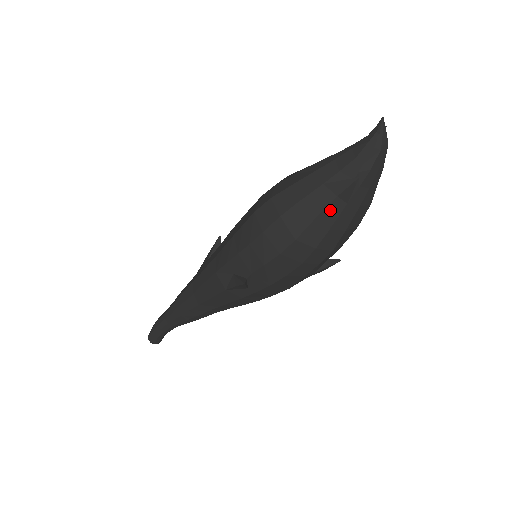
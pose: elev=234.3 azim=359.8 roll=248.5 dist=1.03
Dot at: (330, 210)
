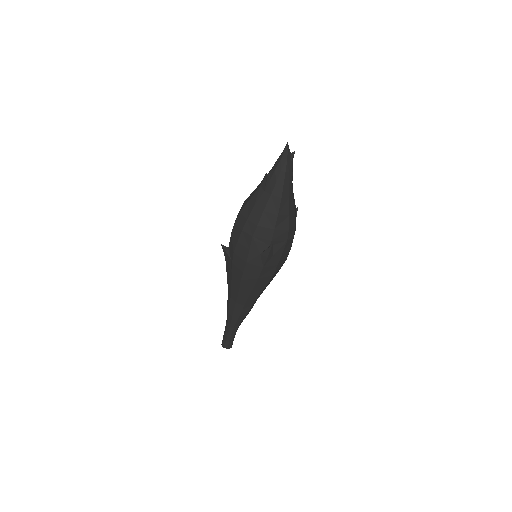
Dot at: (256, 194)
